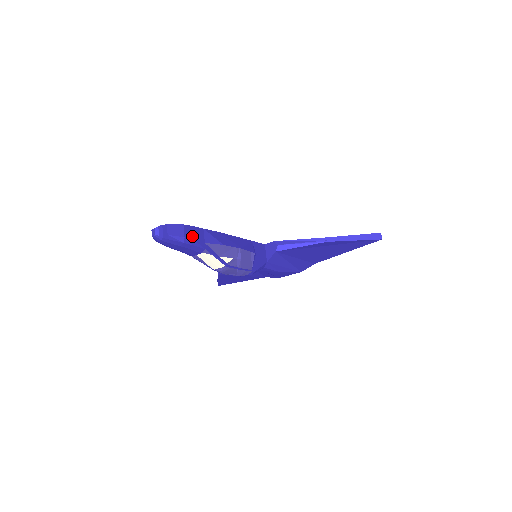
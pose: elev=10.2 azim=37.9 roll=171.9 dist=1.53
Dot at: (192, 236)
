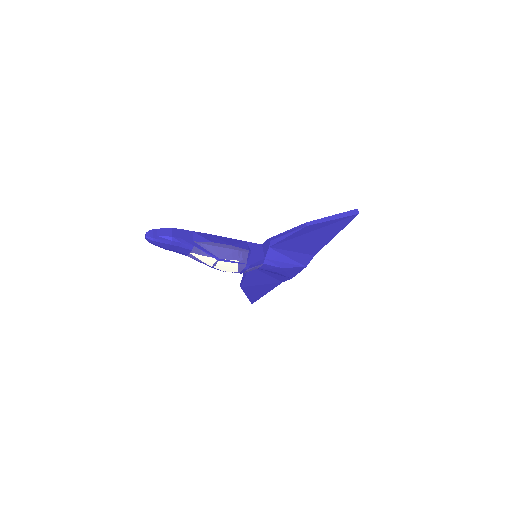
Dot at: (180, 236)
